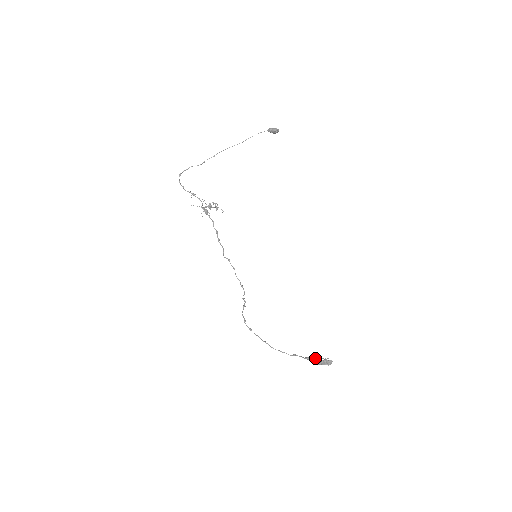
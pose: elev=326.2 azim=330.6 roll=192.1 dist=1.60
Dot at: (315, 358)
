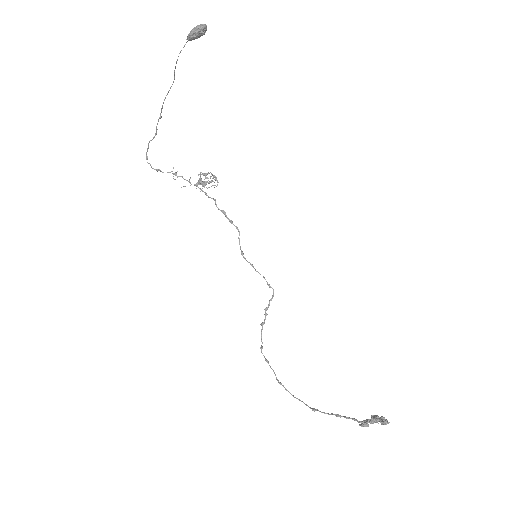
Dot at: (348, 418)
